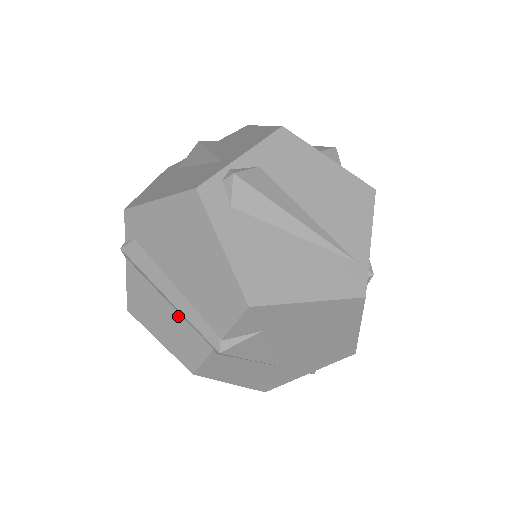
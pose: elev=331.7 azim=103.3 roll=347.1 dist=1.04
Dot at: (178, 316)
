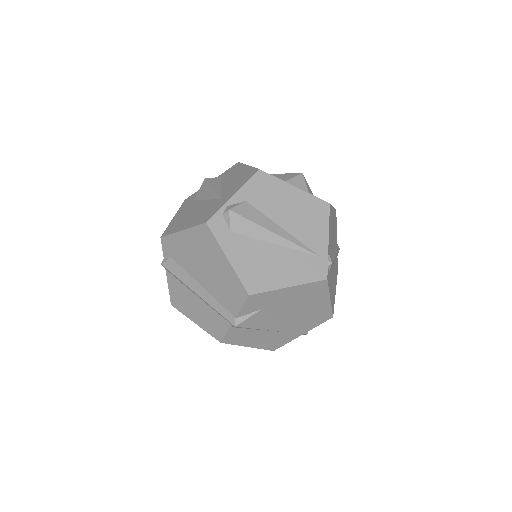
Dot at: (206, 305)
